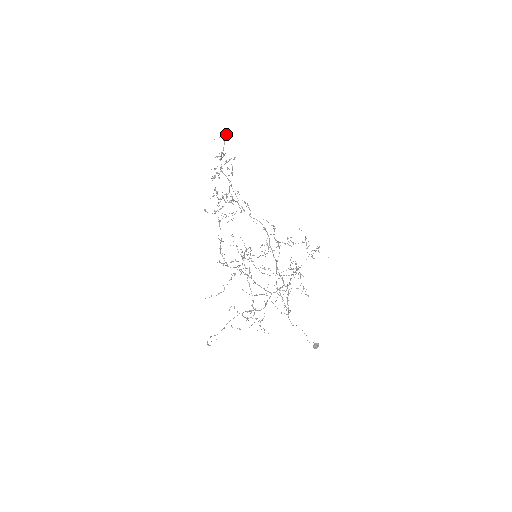
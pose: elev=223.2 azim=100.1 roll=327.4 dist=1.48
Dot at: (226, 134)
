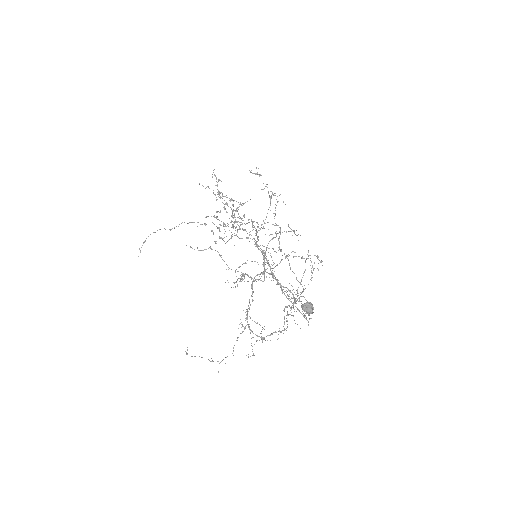
Dot at: occluded
